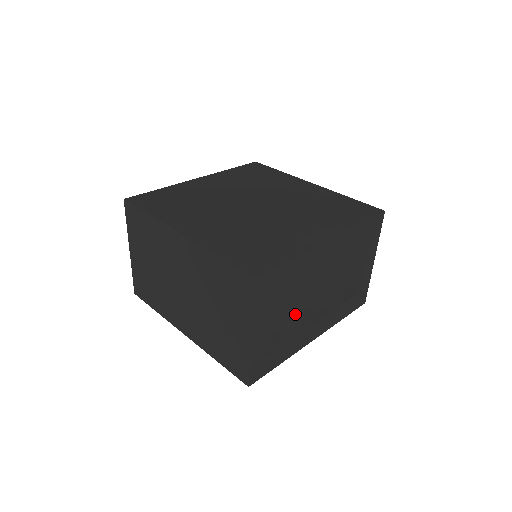
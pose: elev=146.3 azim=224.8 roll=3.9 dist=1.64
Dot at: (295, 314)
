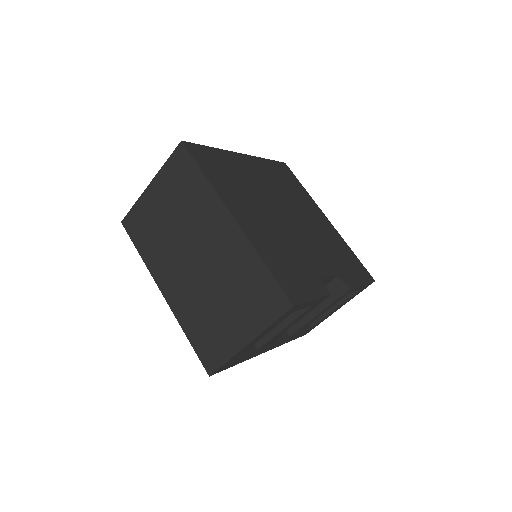
Dot at: (278, 334)
